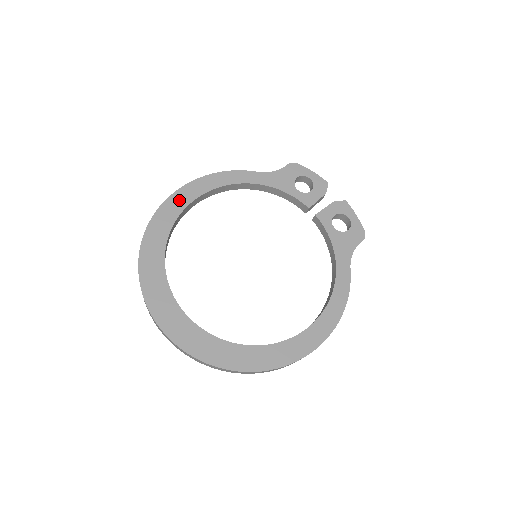
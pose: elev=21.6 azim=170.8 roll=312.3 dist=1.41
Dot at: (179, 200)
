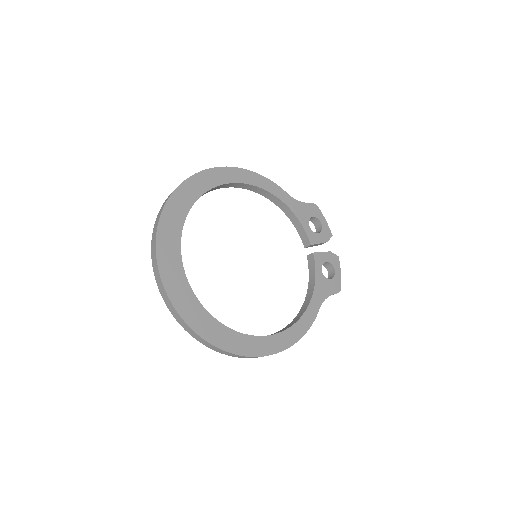
Dot at: (221, 175)
